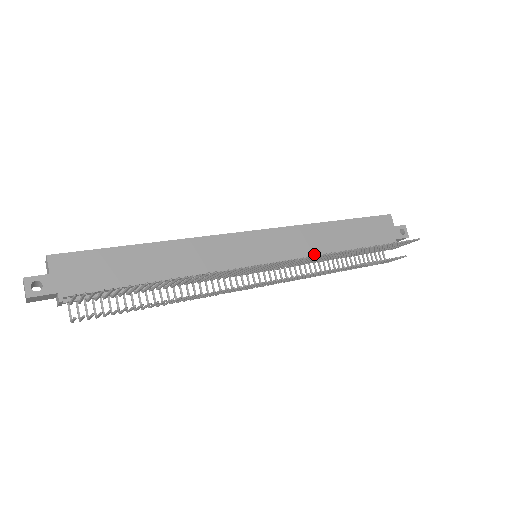
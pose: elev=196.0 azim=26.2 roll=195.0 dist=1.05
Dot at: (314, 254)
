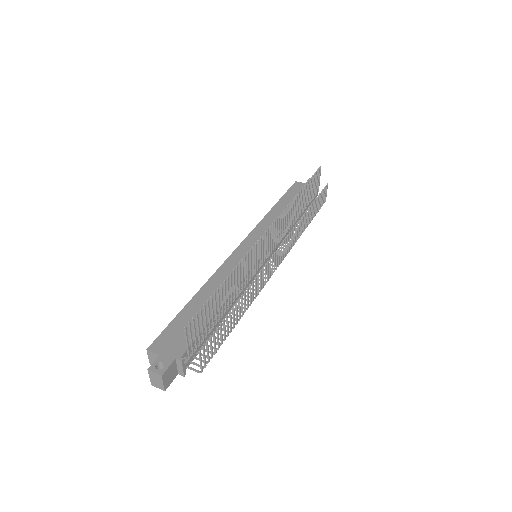
Dot at: occluded
